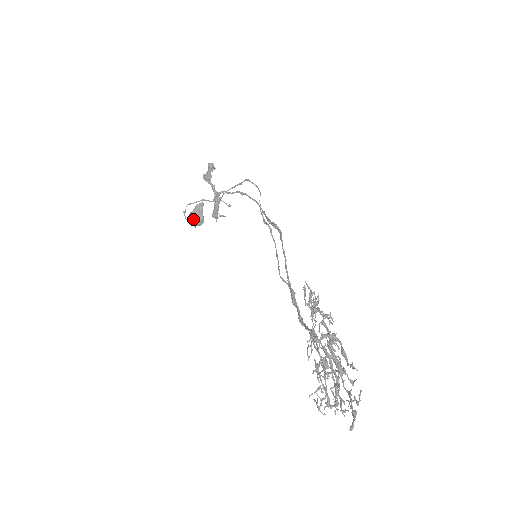
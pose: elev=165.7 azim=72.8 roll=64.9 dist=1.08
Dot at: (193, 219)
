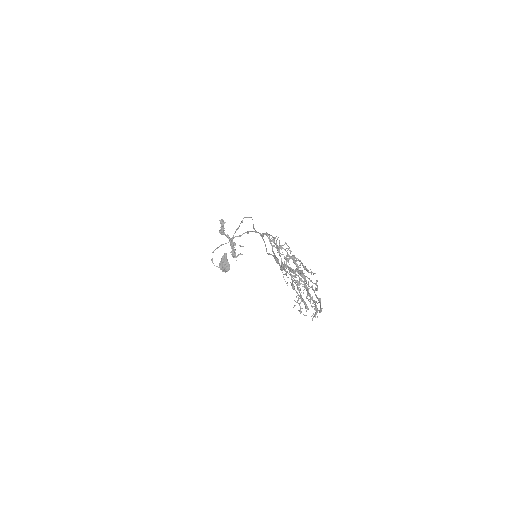
Dot at: (222, 267)
